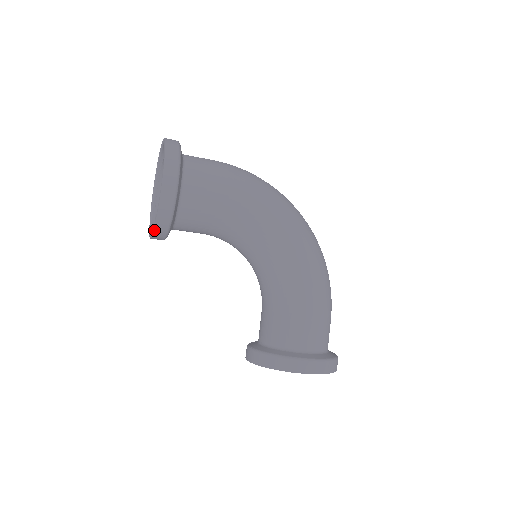
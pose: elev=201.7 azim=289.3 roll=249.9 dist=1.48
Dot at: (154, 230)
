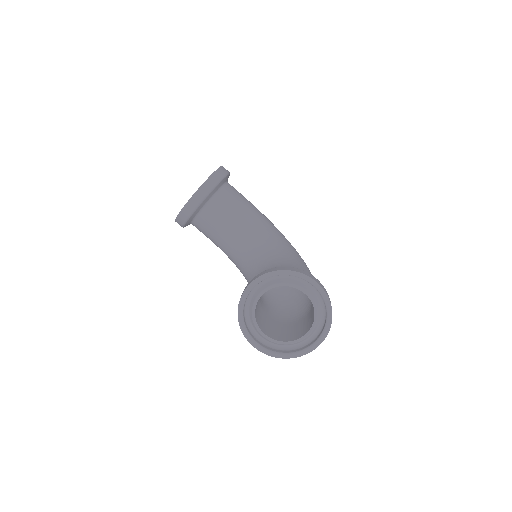
Dot at: (204, 183)
